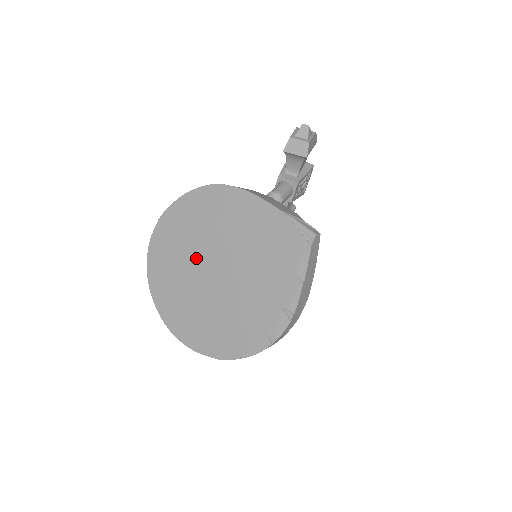
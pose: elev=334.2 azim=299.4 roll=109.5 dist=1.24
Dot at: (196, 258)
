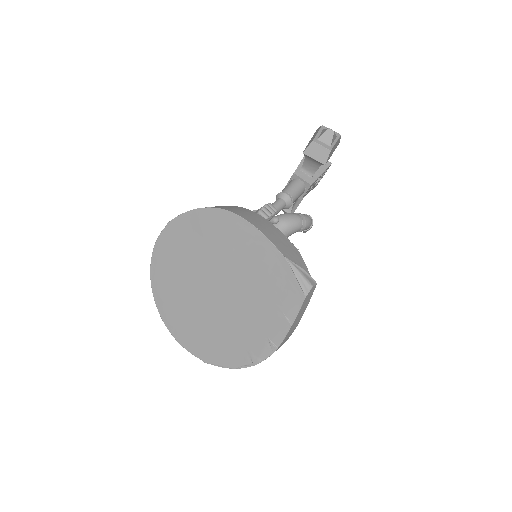
Dot at: (198, 271)
